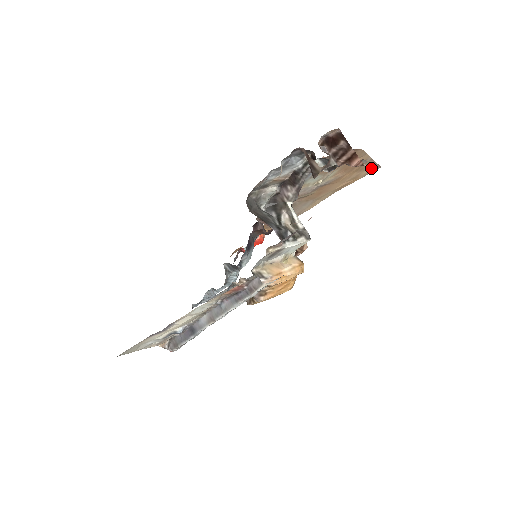
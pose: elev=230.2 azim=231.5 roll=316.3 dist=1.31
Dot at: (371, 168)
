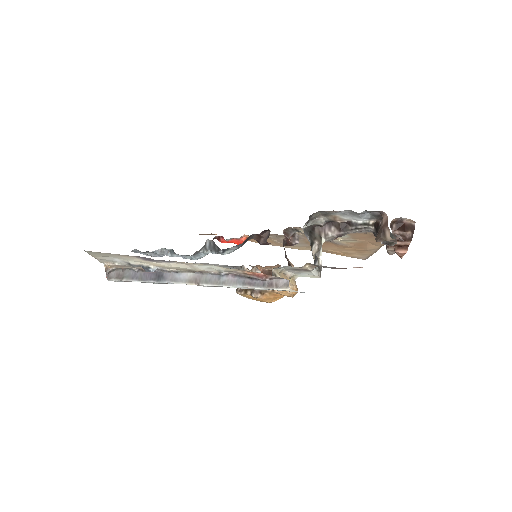
Dot at: (363, 256)
